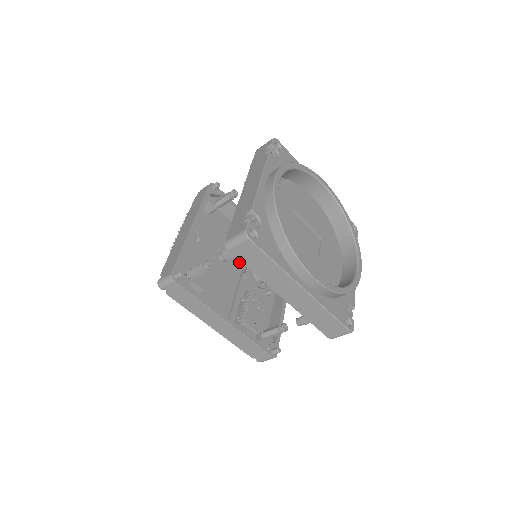
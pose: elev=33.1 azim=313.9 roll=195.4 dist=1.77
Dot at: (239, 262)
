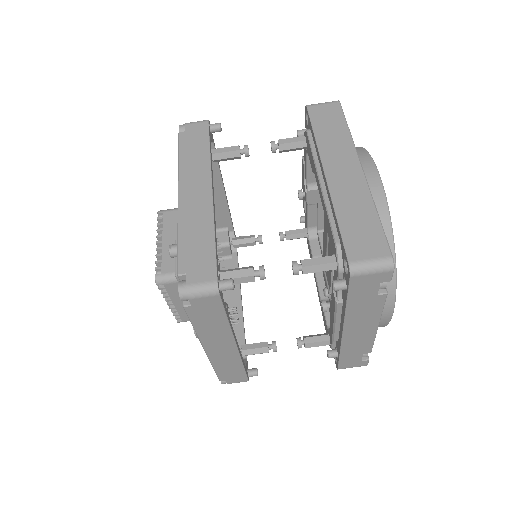
Dot at: occluded
